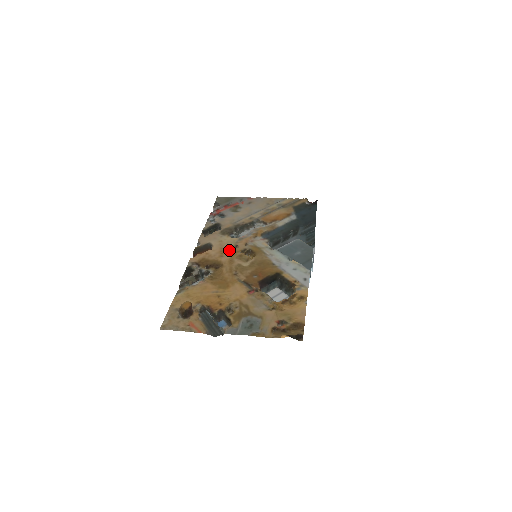
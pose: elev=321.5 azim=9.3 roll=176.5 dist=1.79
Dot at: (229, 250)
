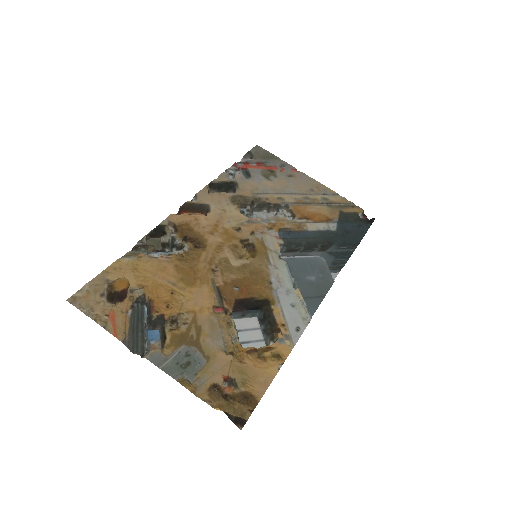
Dot at: (226, 230)
